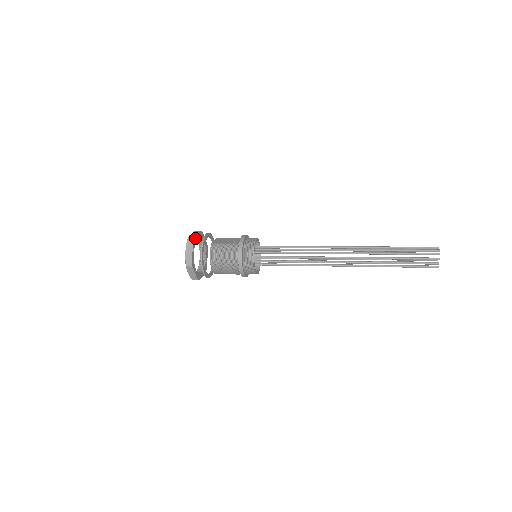
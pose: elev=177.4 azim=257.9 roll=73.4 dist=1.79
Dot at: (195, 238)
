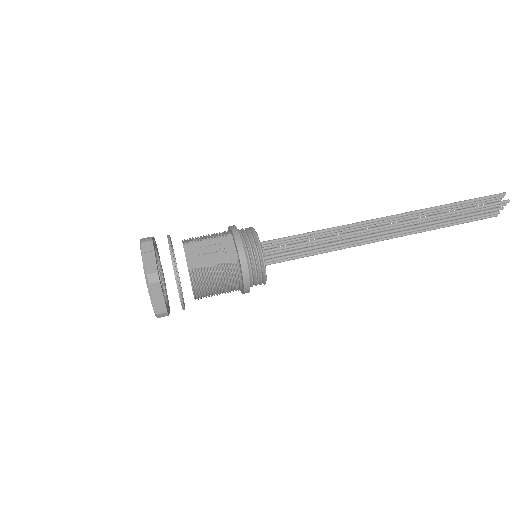
Dot at: (157, 271)
